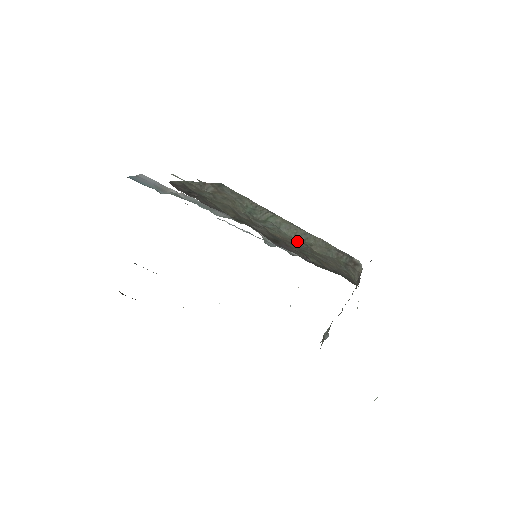
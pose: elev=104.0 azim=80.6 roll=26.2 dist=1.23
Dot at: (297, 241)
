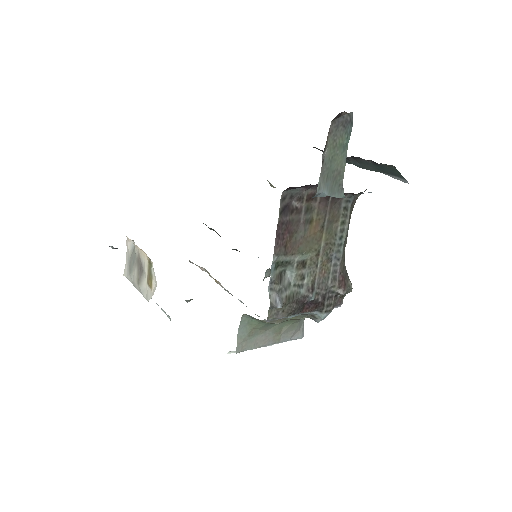
Dot at: occluded
